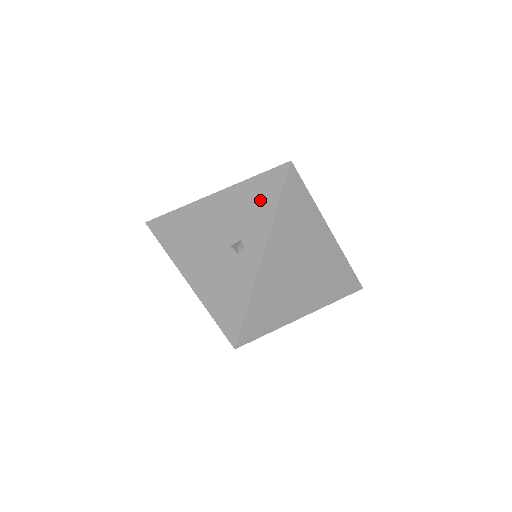
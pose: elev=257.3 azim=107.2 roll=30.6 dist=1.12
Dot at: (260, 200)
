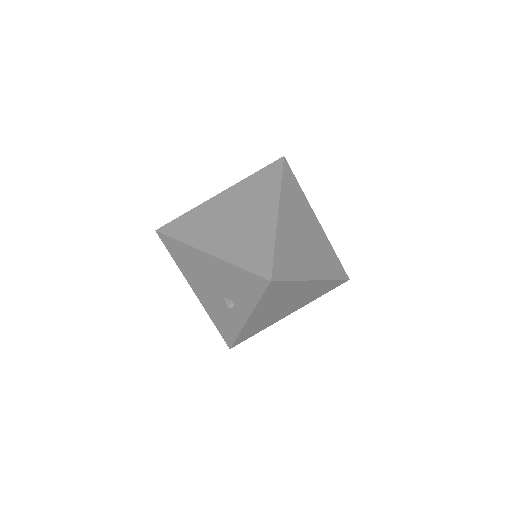
Dot at: (245, 288)
